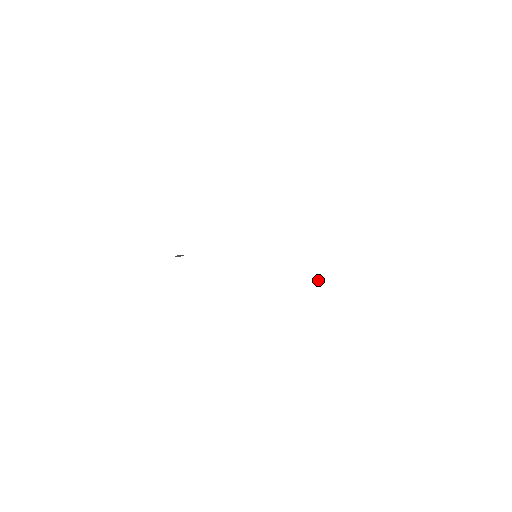
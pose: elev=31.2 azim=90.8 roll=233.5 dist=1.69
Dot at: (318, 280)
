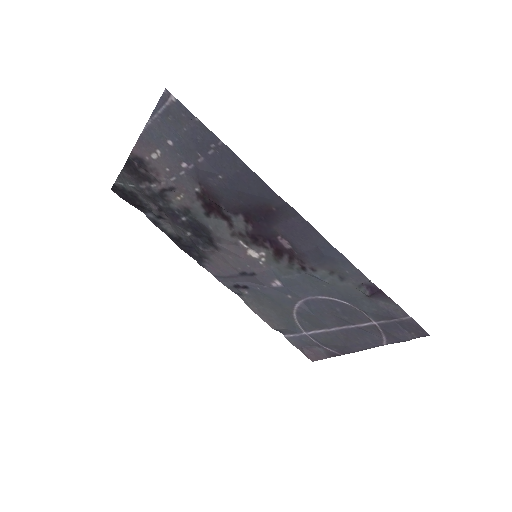
Dot at: (360, 283)
